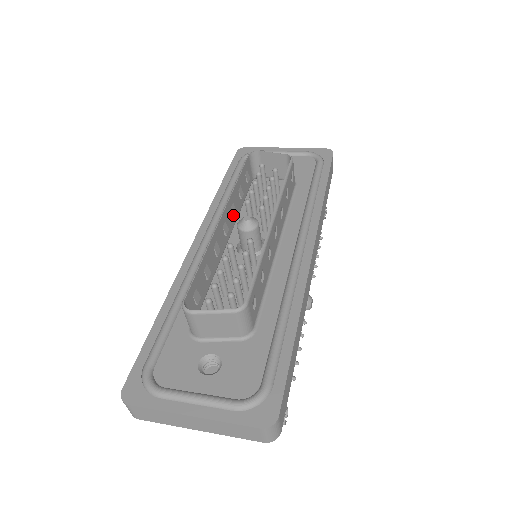
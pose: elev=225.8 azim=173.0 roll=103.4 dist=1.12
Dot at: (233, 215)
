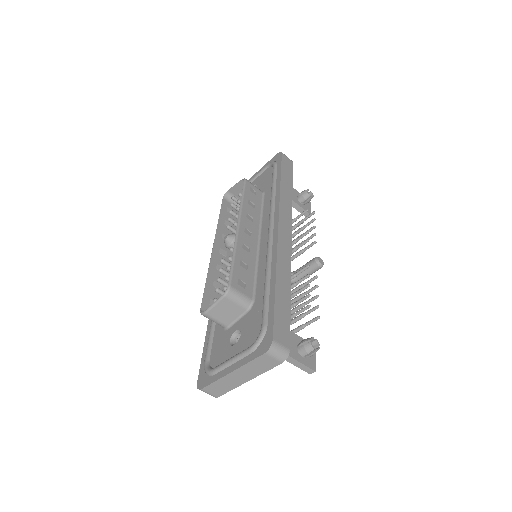
Dot at: occluded
